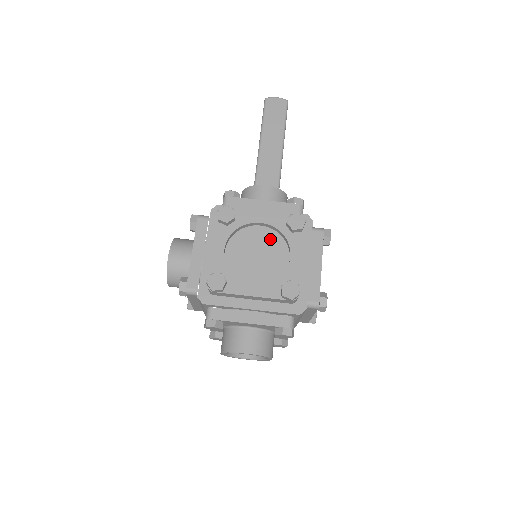
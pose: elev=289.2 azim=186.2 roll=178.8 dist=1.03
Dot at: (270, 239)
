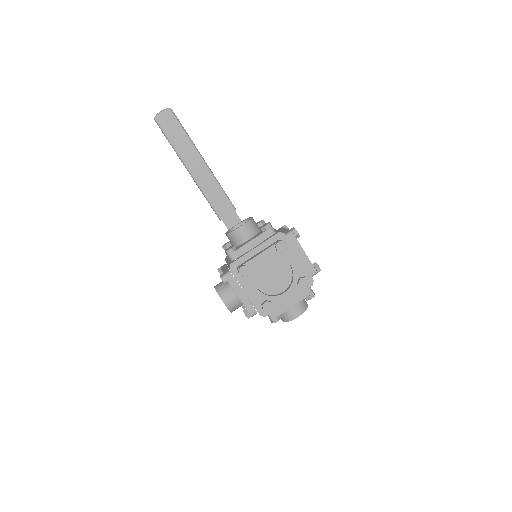
Dot at: (272, 262)
